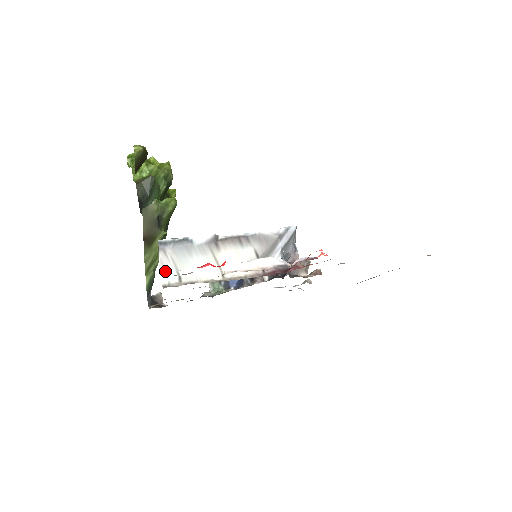
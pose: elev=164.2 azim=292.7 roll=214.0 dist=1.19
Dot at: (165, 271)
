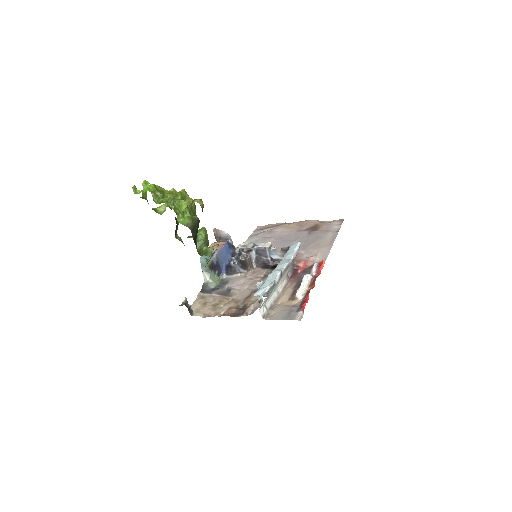
Dot at: (261, 307)
